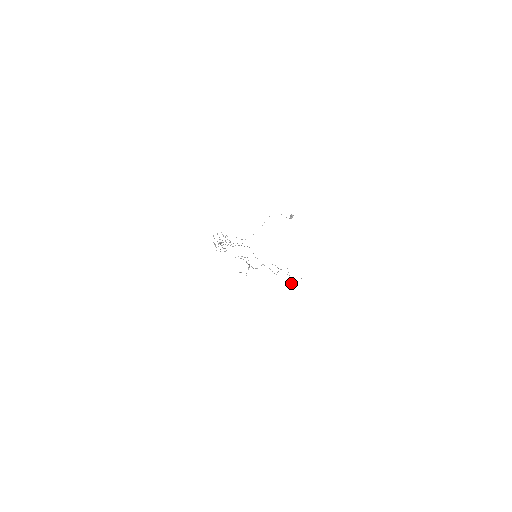
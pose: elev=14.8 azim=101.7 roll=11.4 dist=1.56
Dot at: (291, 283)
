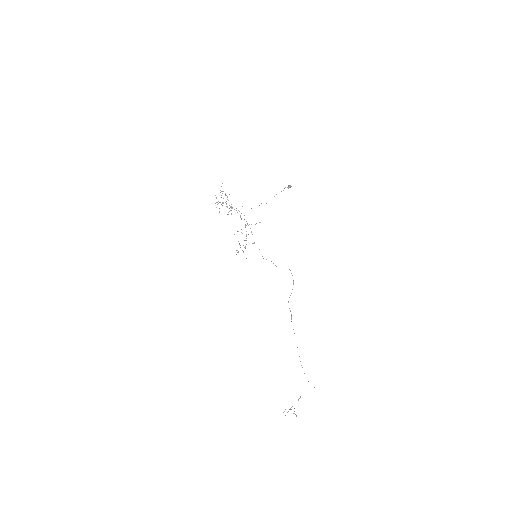
Dot at: occluded
